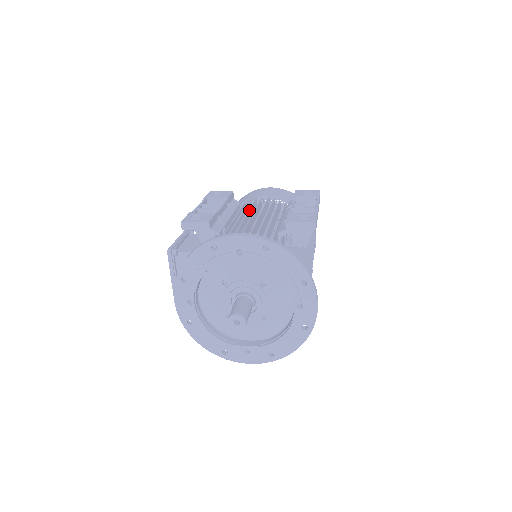
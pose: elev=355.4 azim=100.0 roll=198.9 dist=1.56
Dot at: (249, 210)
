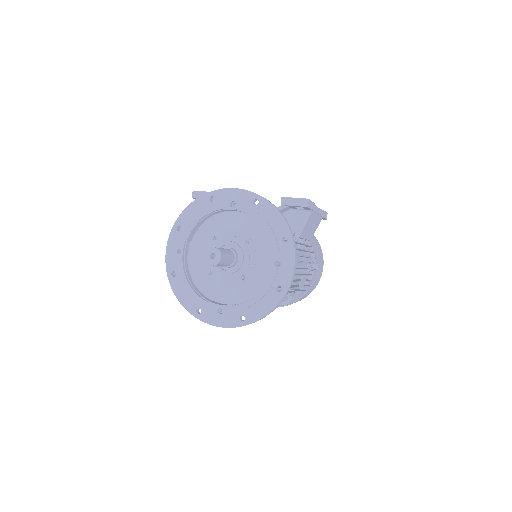
Dot at: occluded
